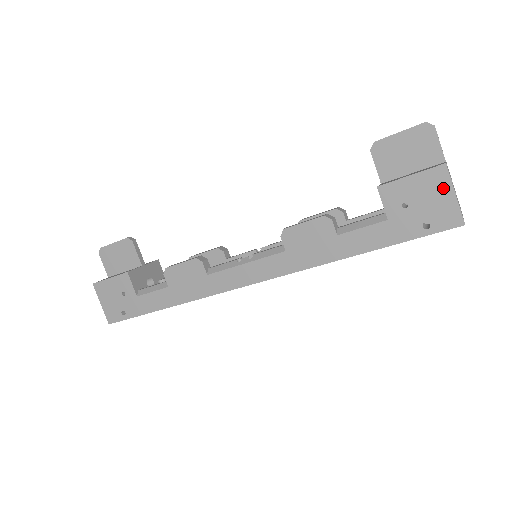
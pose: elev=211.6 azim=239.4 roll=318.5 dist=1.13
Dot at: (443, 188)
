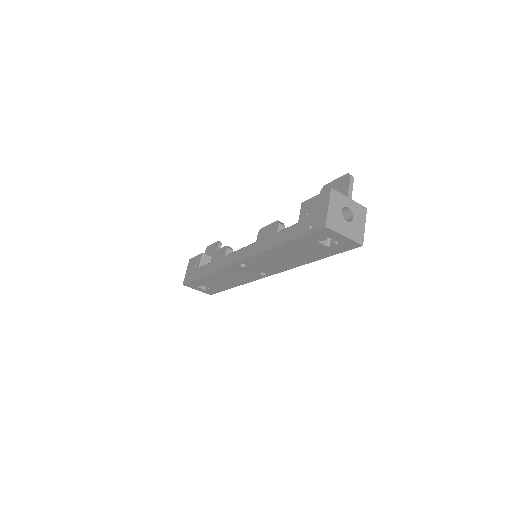
Dot at: (325, 203)
